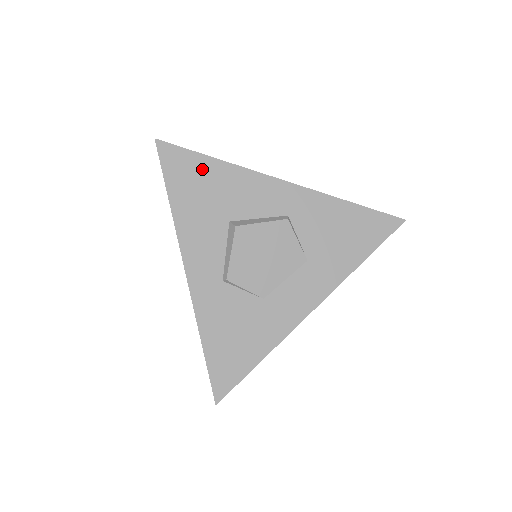
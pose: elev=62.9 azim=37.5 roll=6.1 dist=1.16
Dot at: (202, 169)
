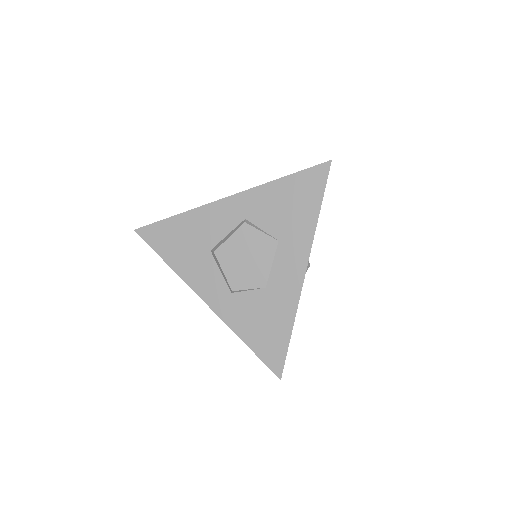
Dot at: (172, 228)
